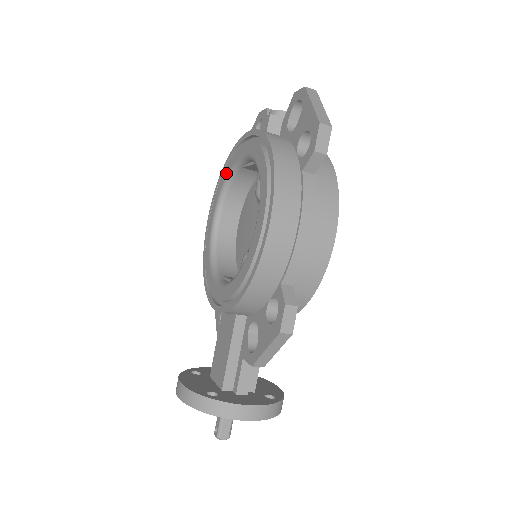
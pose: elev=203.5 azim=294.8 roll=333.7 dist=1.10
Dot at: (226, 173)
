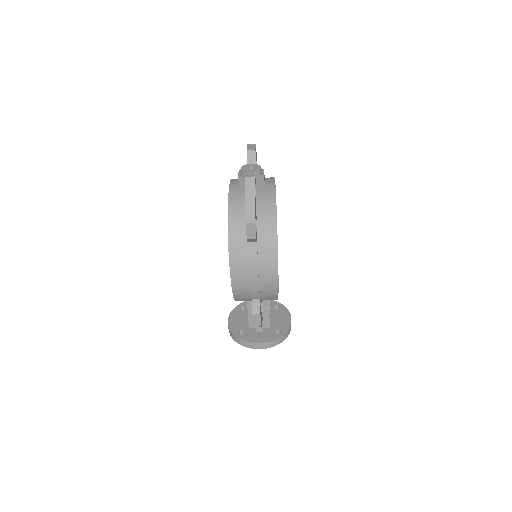
Dot at: occluded
